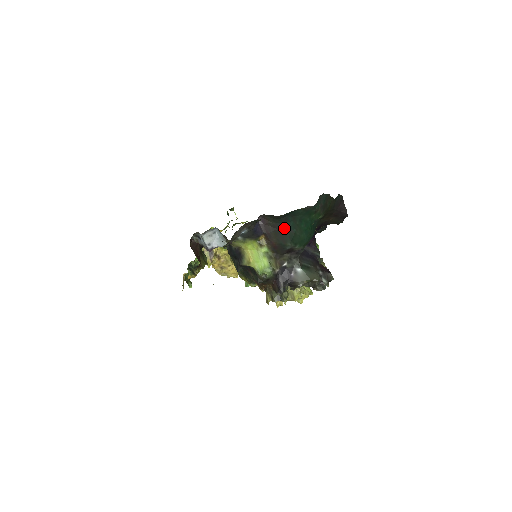
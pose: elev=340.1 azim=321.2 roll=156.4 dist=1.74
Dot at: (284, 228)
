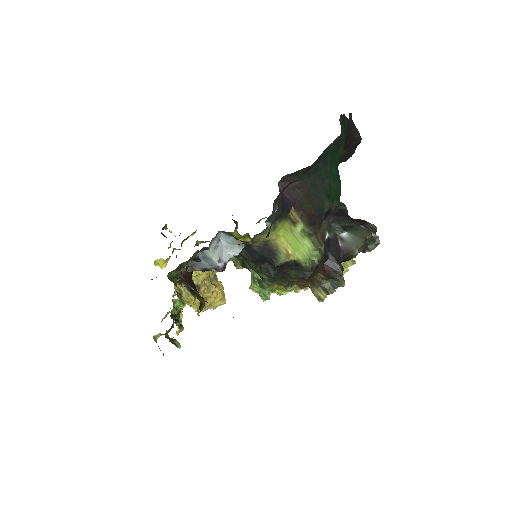
Dot at: (315, 183)
